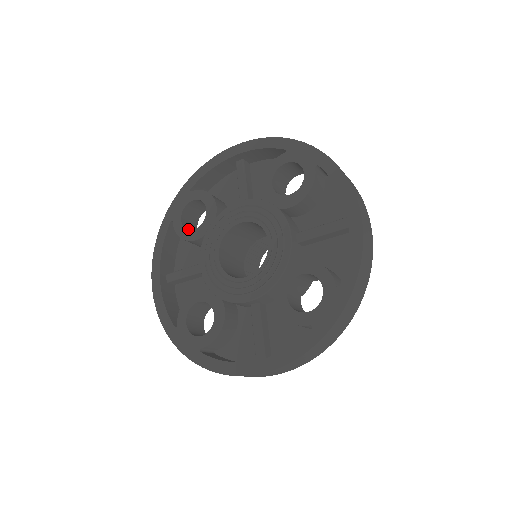
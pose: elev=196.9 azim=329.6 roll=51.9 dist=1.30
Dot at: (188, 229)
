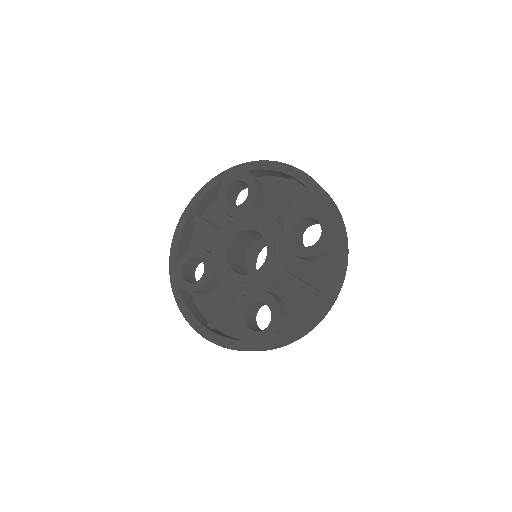
Dot at: (228, 198)
